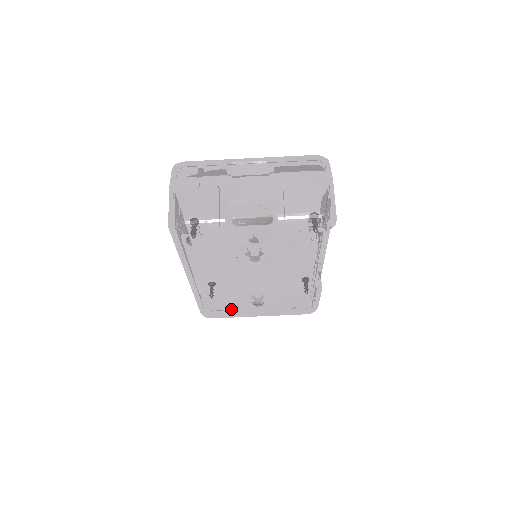
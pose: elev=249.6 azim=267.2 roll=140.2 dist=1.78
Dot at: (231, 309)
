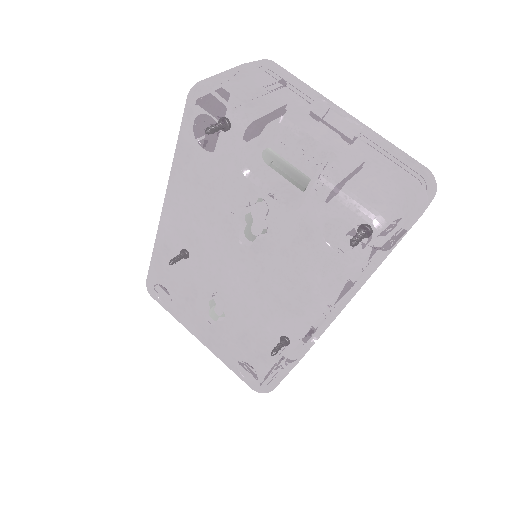
Dot at: (178, 299)
